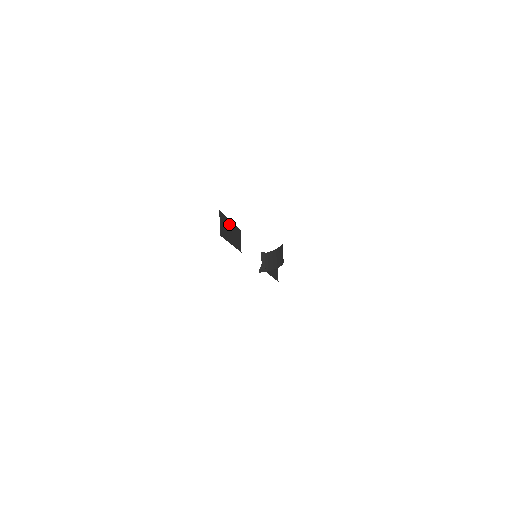
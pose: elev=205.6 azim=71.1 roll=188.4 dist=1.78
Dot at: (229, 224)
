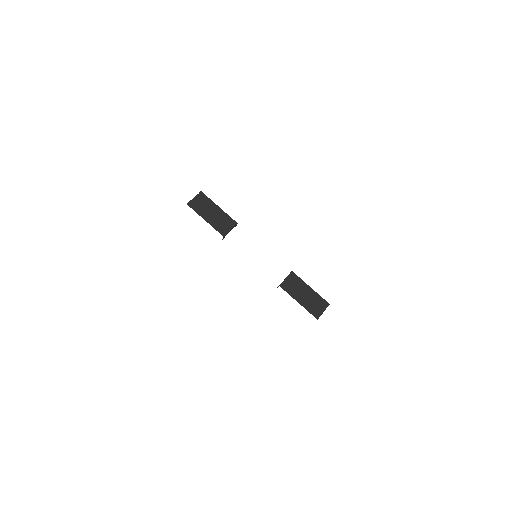
Dot at: (214, 208)
